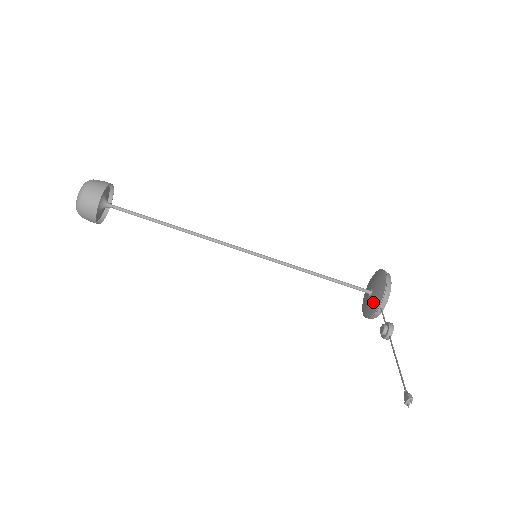
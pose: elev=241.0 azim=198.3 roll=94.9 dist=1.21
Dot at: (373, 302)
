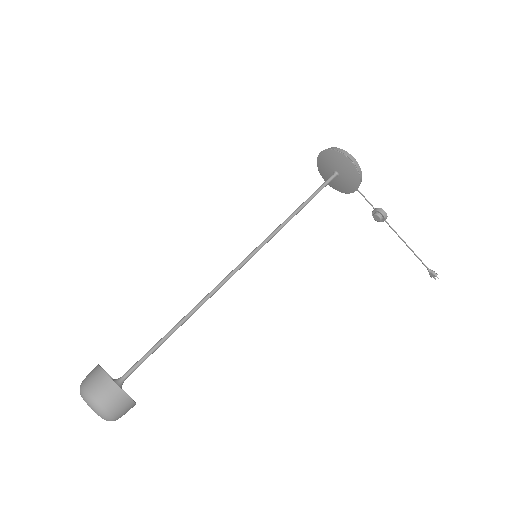
Dot at: (345, 185)
